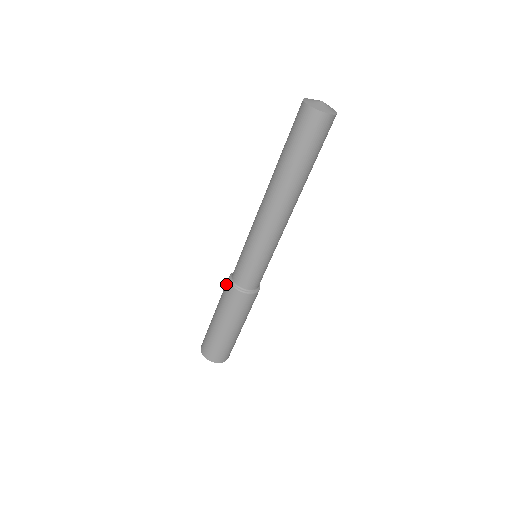
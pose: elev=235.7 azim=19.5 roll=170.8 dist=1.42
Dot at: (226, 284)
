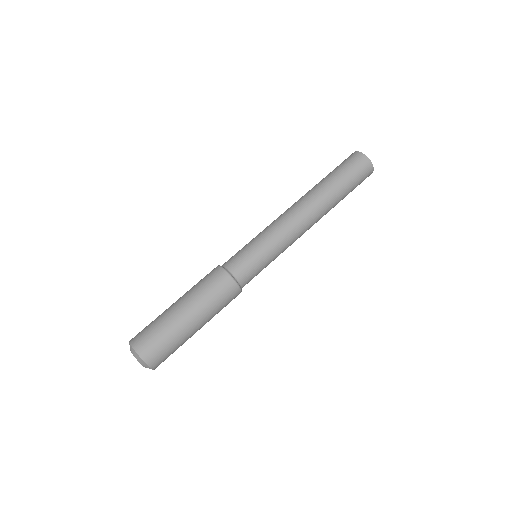
Dot at: occluded
